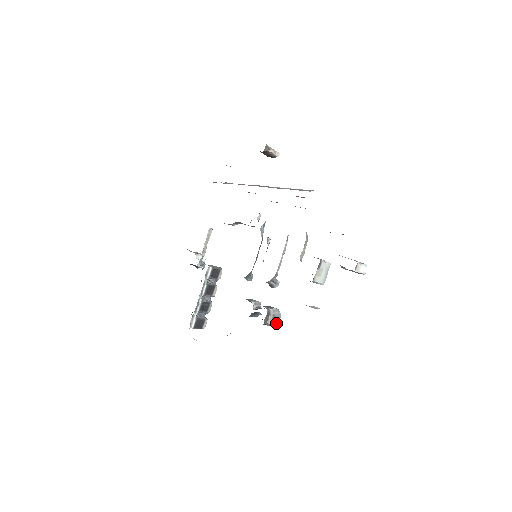
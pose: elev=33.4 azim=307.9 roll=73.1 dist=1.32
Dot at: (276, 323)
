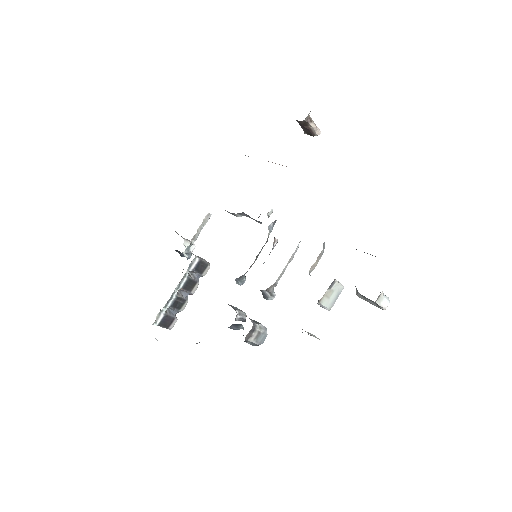
Dot at: (259, 343)
